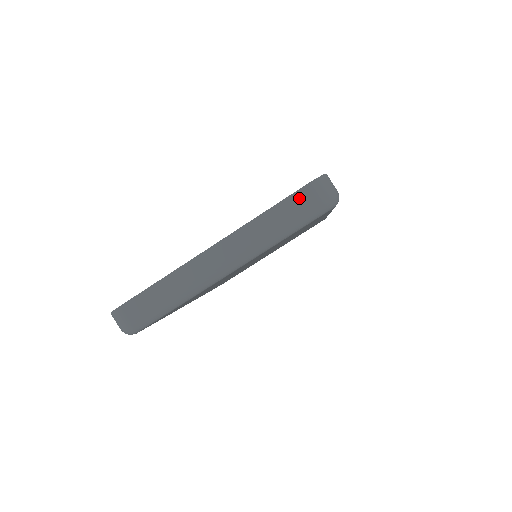
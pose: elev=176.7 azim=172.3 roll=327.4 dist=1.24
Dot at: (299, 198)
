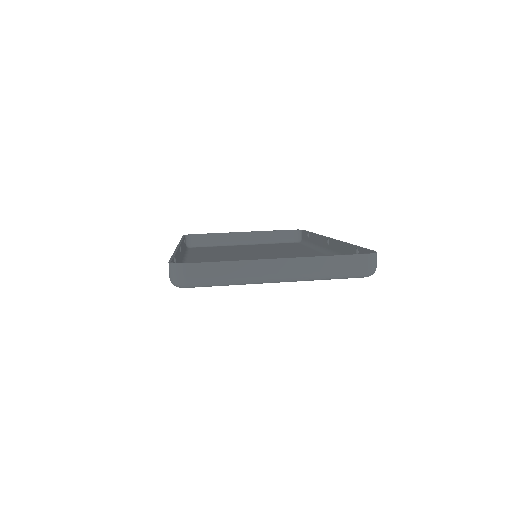
Dot at: (355, 260)
